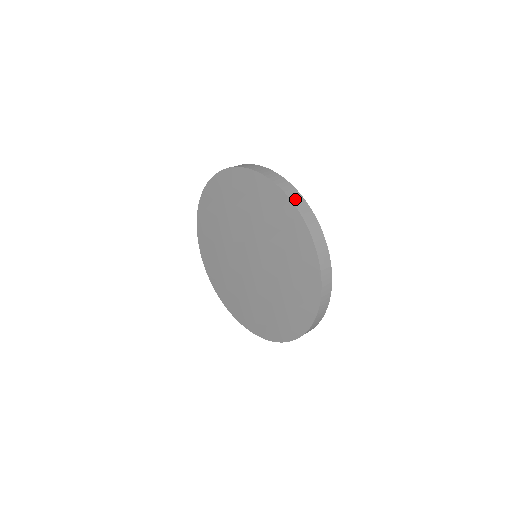
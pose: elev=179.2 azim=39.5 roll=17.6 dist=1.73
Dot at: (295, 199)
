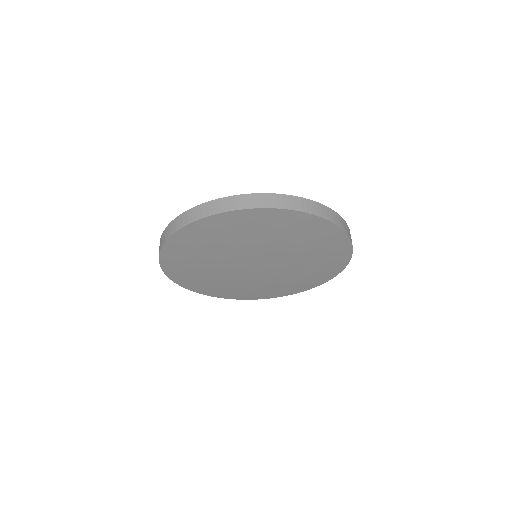
Dot at: (343, 226)
